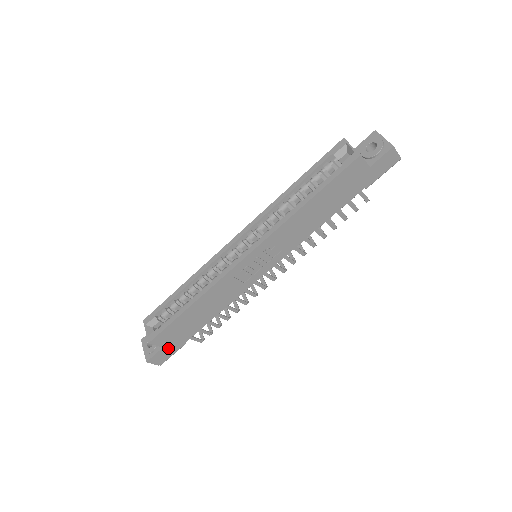
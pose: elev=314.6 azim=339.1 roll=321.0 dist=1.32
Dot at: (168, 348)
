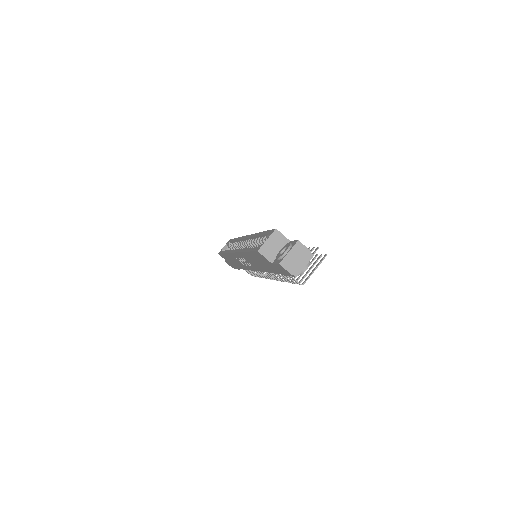
Dot at: (230, 264)
